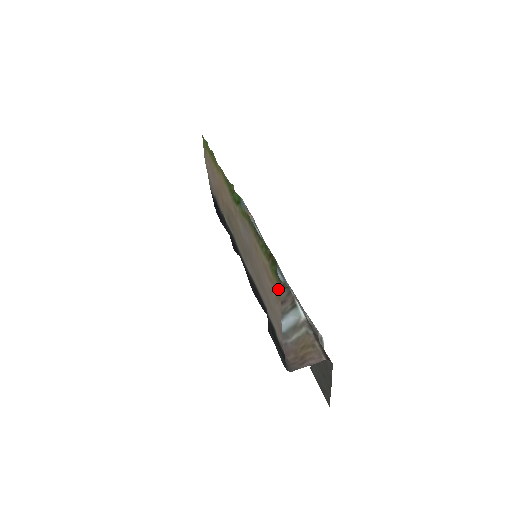
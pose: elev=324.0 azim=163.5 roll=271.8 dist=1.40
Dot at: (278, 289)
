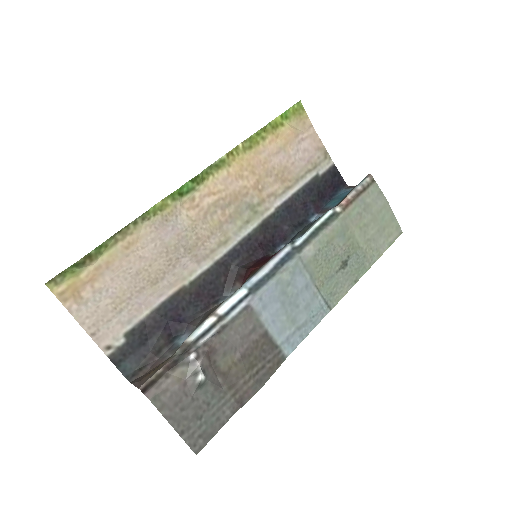
Dot at: (61, 290)
